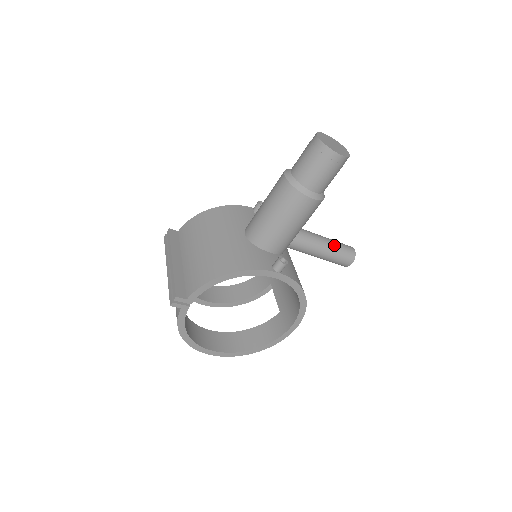
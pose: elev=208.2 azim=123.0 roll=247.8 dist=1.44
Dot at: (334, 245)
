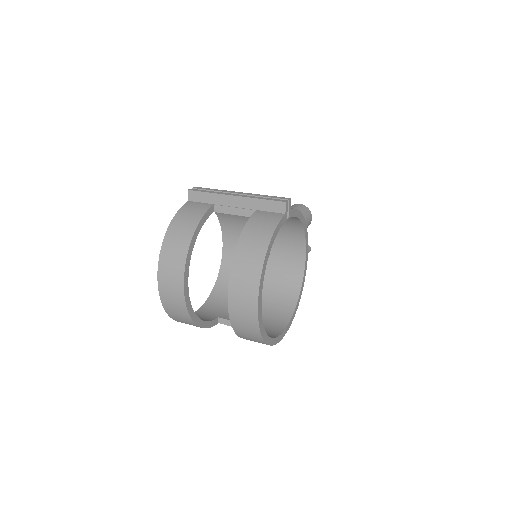
Dot at: occluded
